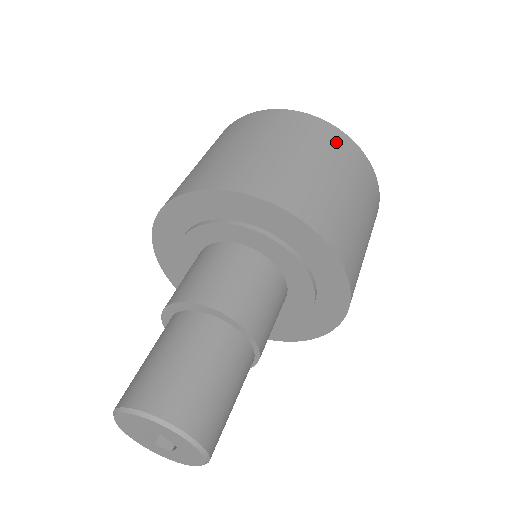
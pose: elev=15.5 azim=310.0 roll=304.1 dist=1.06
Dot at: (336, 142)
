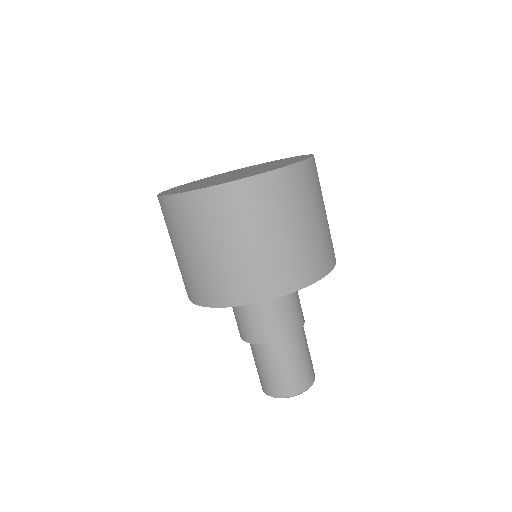
Dot at: (218, 206)
